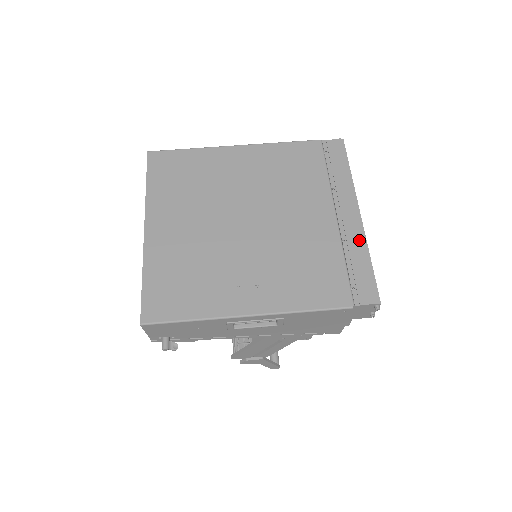
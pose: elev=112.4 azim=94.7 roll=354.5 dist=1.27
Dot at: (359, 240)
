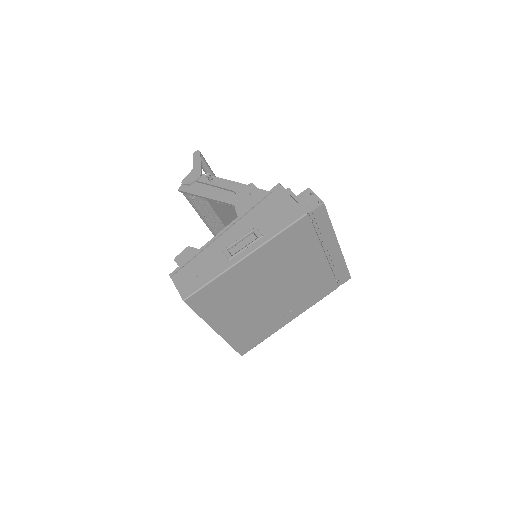
Dot at: (340, 259)
